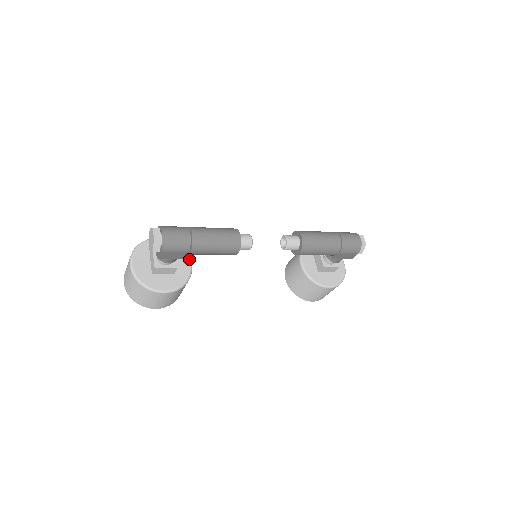
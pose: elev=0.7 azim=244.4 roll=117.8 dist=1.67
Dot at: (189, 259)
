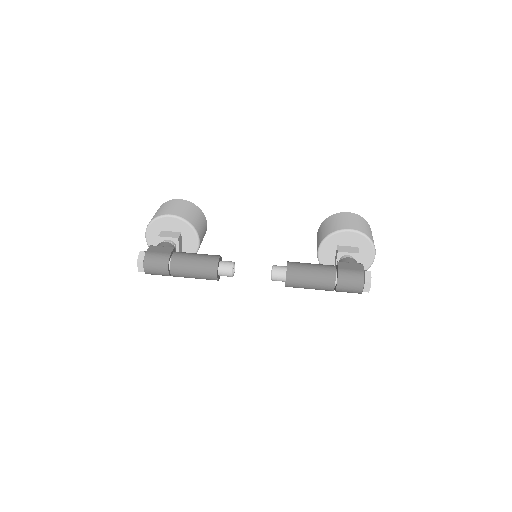
Dot at: (197, 238)
